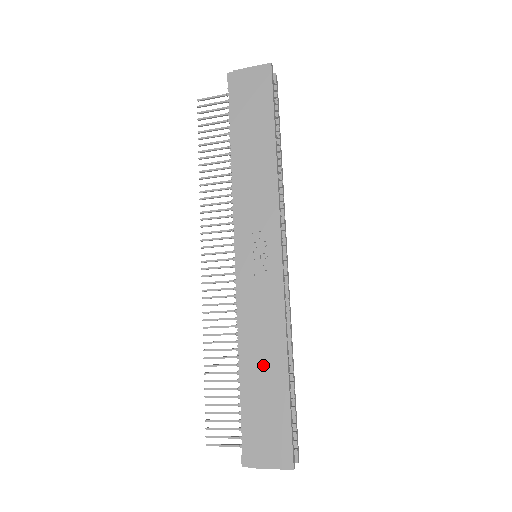
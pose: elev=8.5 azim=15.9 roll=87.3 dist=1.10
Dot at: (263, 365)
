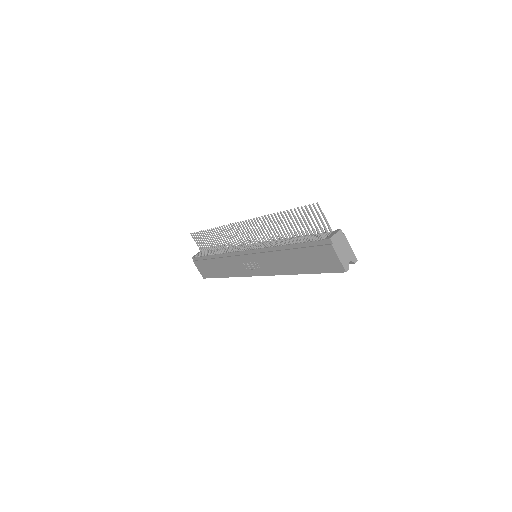
Dot at: (220, 267)
